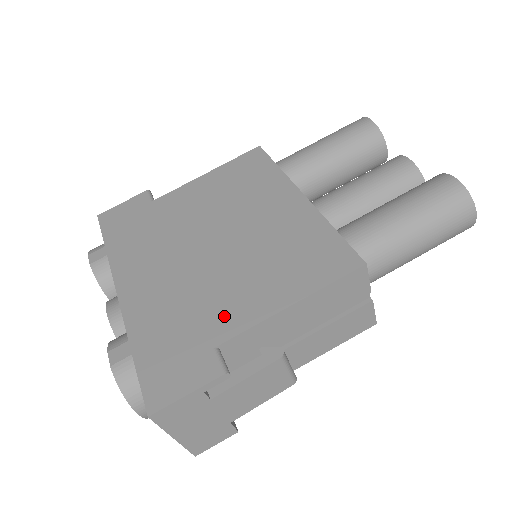
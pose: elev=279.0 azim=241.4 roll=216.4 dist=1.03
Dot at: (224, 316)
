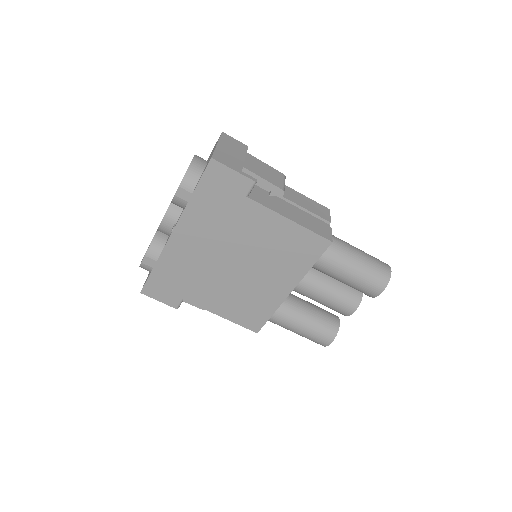
Dot at: (198, 295)
